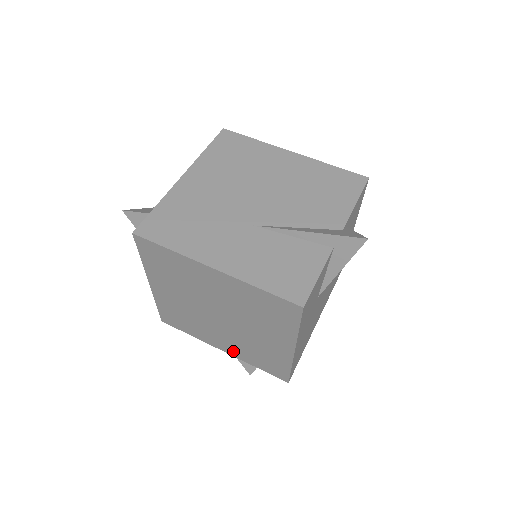
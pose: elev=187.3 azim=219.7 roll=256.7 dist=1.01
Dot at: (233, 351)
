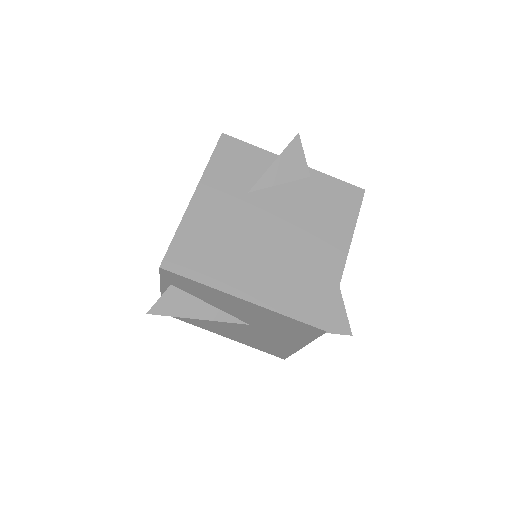
Dot at: occluded
